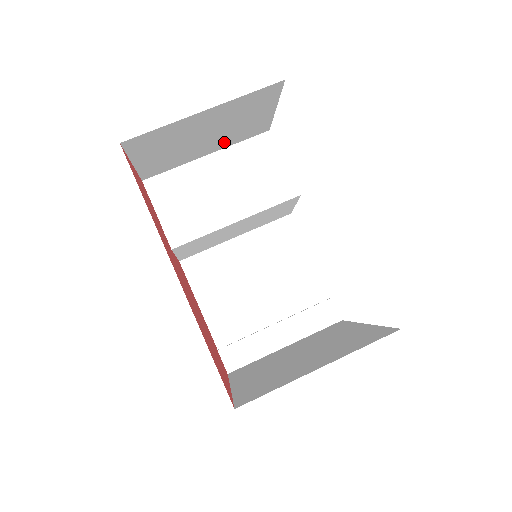
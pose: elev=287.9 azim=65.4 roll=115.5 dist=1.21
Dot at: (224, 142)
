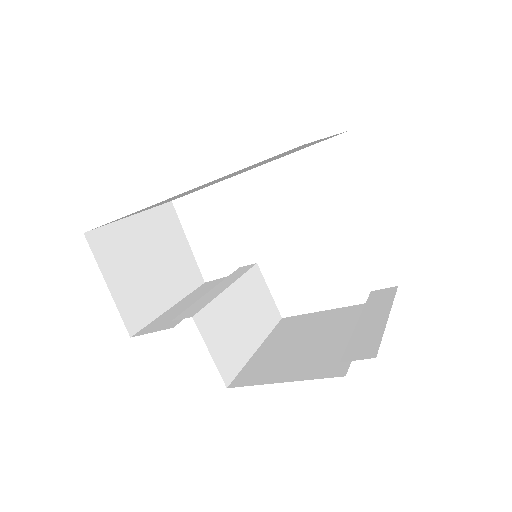
Dot at: (176, 286)
